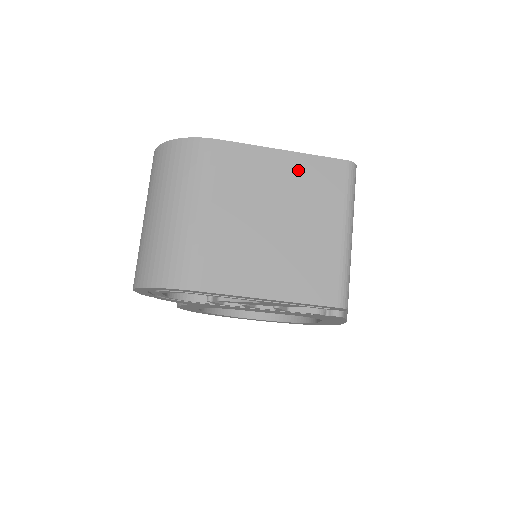
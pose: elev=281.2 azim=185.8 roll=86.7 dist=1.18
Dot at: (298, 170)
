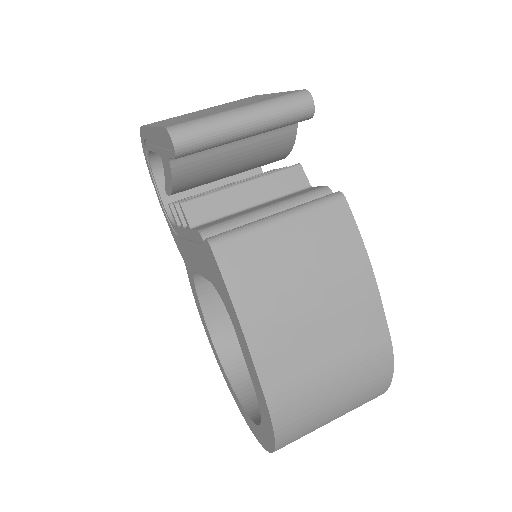
Dot at: (268, 96)
